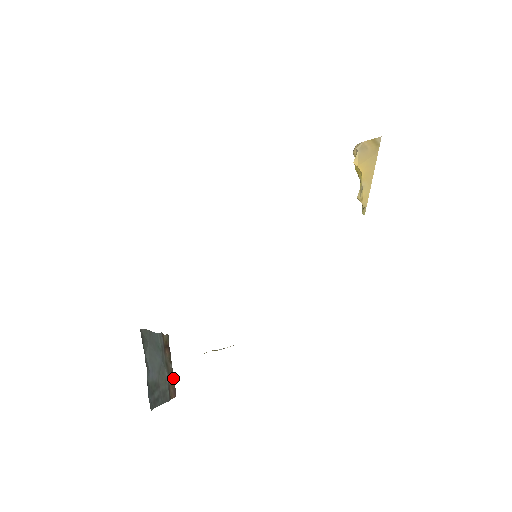
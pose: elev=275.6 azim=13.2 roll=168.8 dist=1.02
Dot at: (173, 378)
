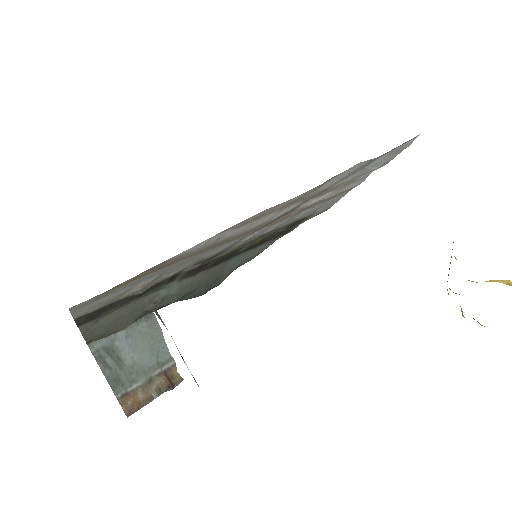
Dot at: (144, 403)
